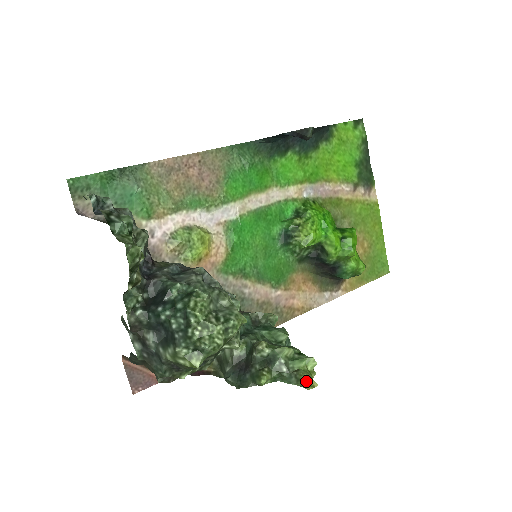
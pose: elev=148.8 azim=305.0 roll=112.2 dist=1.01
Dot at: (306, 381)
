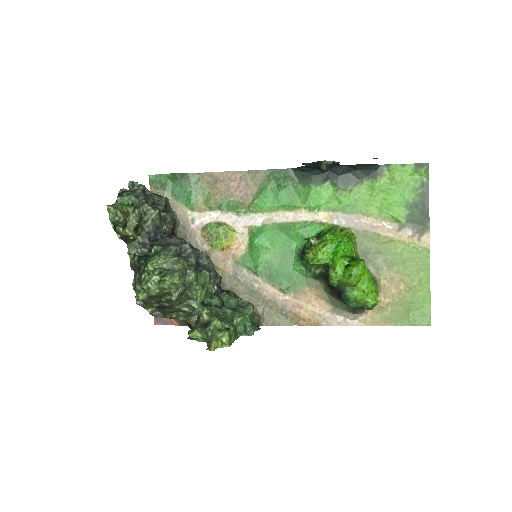
Dot at: (210, 345)
